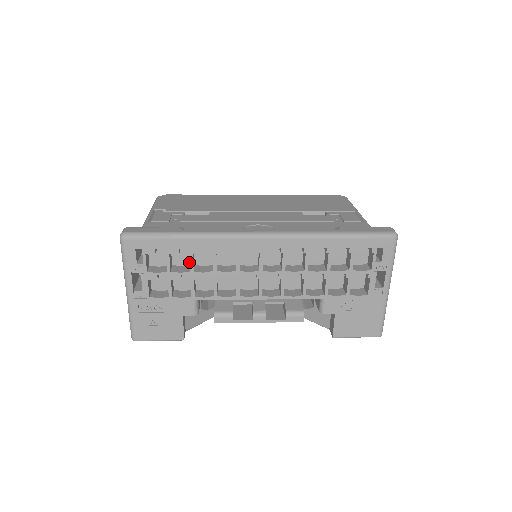
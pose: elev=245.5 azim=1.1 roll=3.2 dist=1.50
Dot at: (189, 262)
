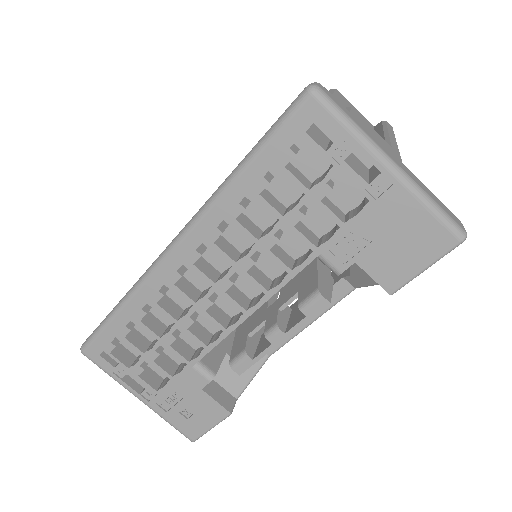
Dot at: occluded
